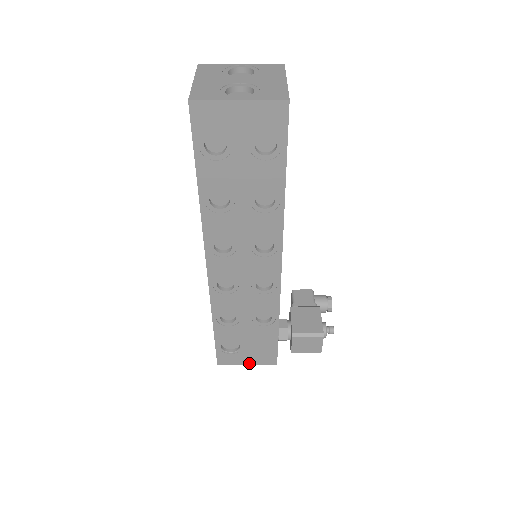
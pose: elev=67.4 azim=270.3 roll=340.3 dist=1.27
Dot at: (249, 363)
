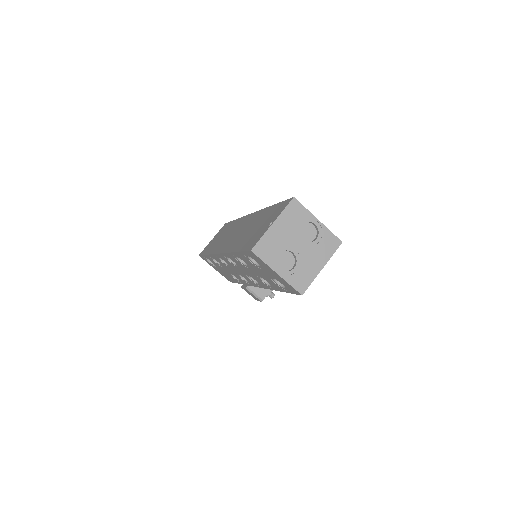
Dot at: (216, 270)
